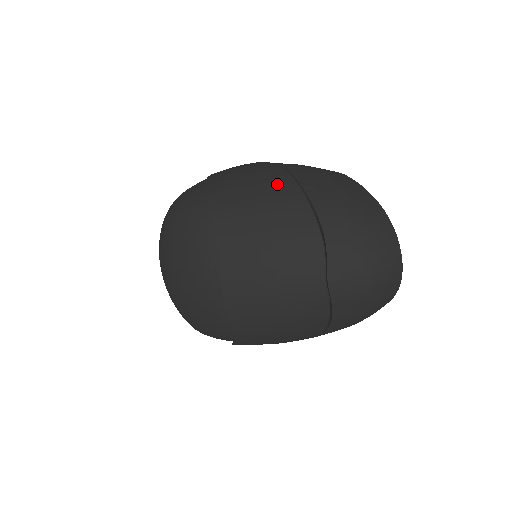
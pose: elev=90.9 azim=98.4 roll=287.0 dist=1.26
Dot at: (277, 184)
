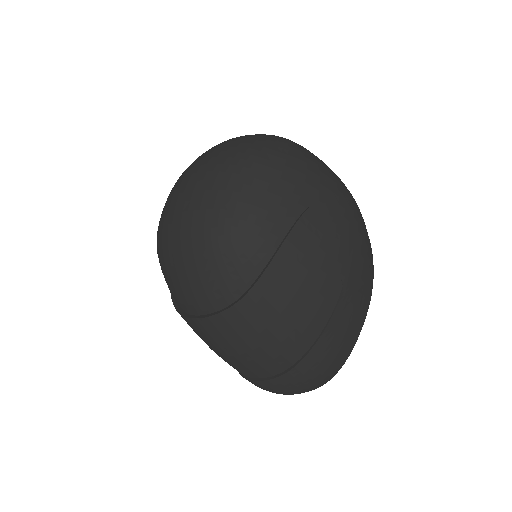
Dot at: (312, 320)
